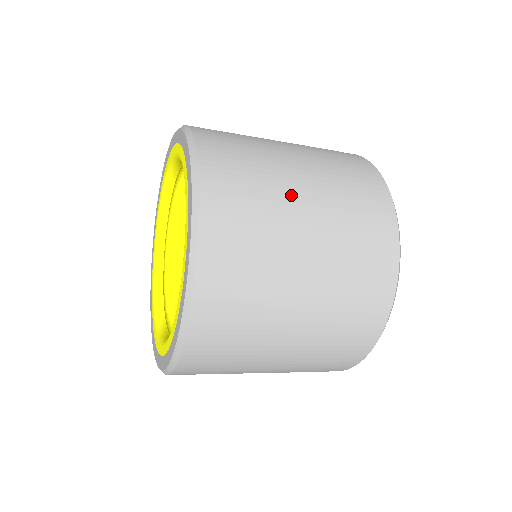
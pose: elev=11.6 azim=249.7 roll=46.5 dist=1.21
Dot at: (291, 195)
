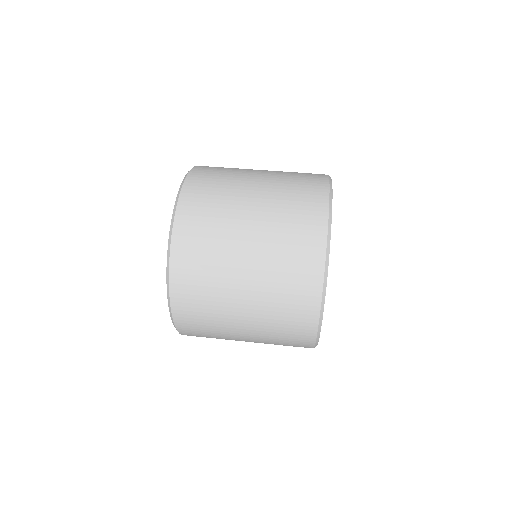
Dot at: (236, 245)
